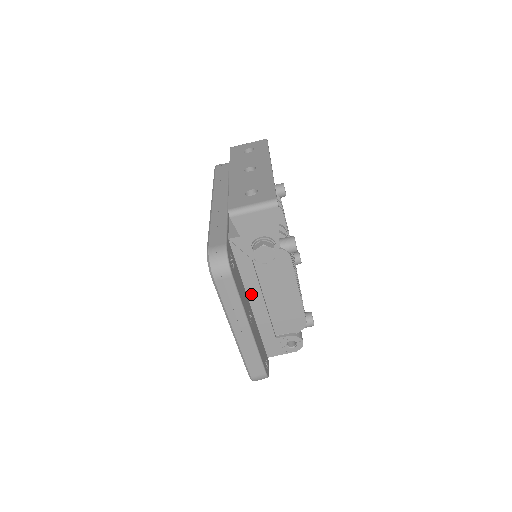
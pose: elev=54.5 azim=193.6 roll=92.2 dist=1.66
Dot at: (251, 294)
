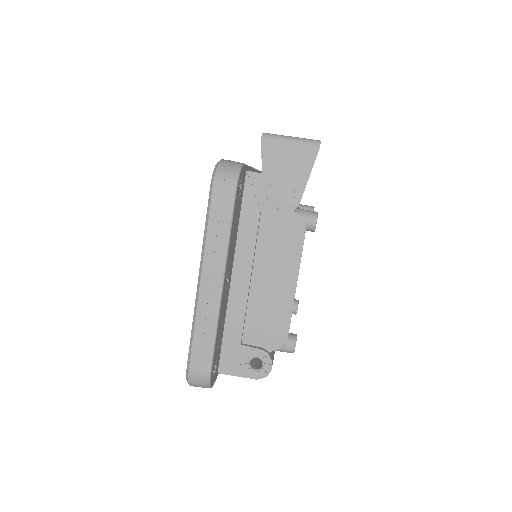
Dot at: (239, 260)
